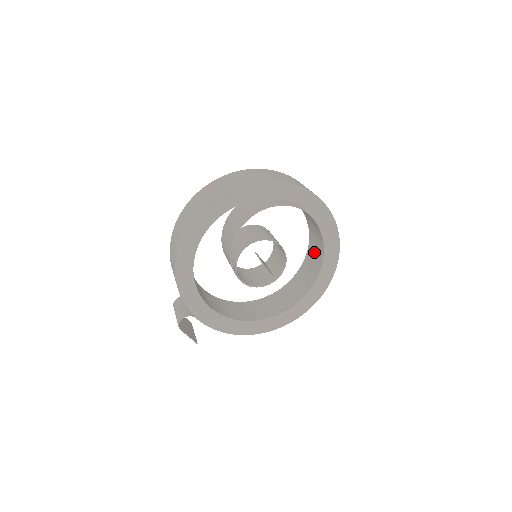
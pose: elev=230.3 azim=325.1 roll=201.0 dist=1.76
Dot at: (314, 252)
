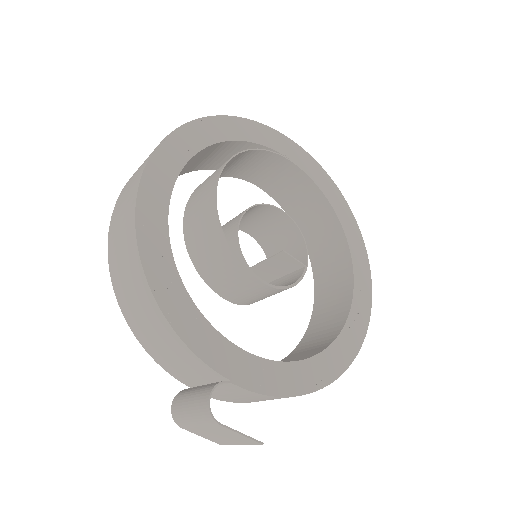
Dot at: (319, 235)
